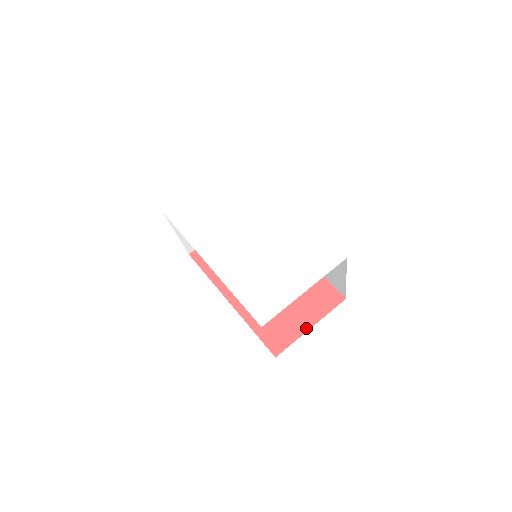
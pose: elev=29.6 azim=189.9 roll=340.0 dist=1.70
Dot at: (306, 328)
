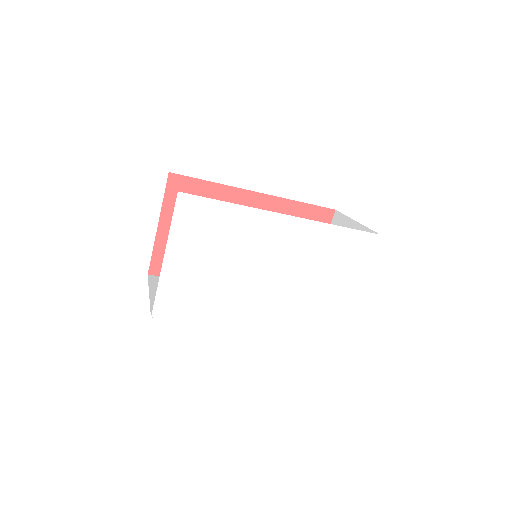
Dot at: occluded
